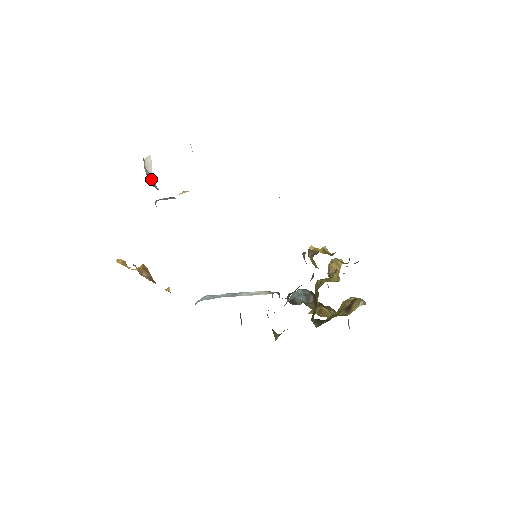
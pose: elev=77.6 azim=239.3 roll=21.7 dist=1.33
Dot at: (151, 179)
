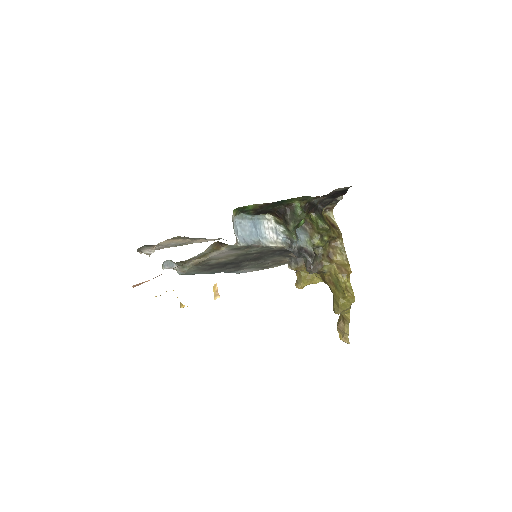
Dot at: occluded
